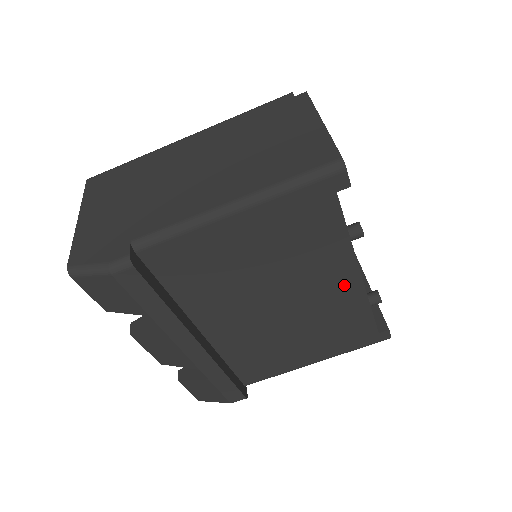
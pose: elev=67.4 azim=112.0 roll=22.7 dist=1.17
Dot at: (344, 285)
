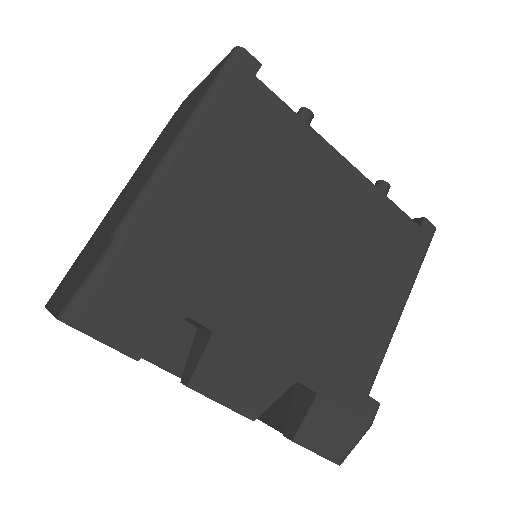
Dot at: (343, 181)
